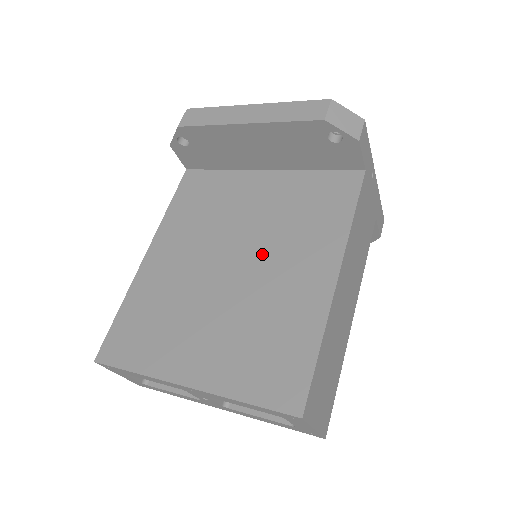
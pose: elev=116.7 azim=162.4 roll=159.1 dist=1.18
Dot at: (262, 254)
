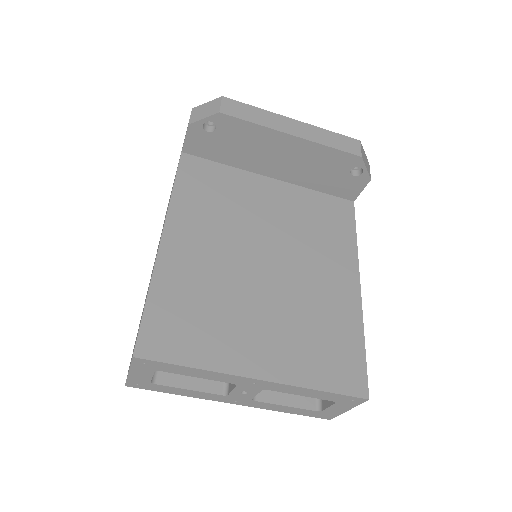
Dot at: (293, 257)
